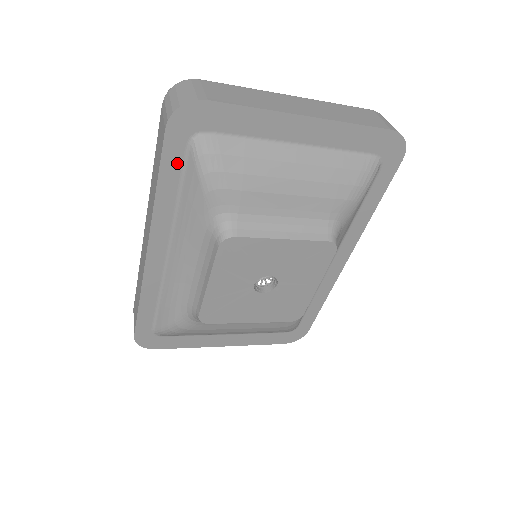
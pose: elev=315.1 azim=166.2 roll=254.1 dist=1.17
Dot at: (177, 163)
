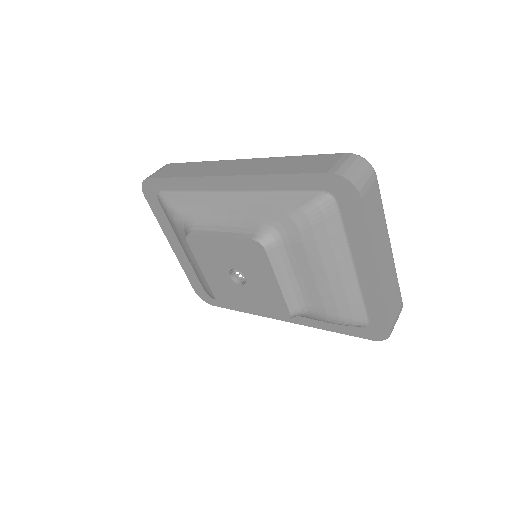
Dot at: (304, 186)
